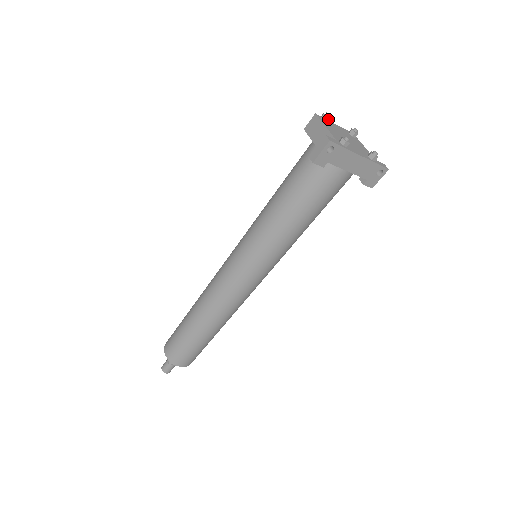
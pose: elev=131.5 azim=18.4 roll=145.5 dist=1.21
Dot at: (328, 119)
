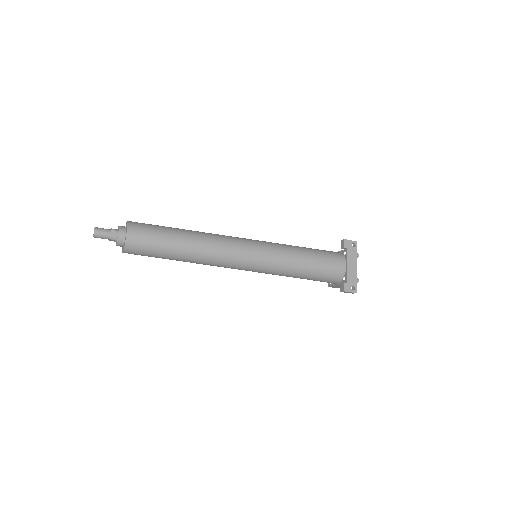
Dot at: occluded
